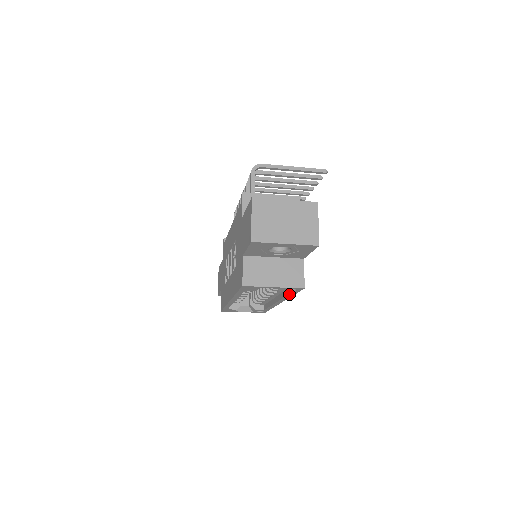
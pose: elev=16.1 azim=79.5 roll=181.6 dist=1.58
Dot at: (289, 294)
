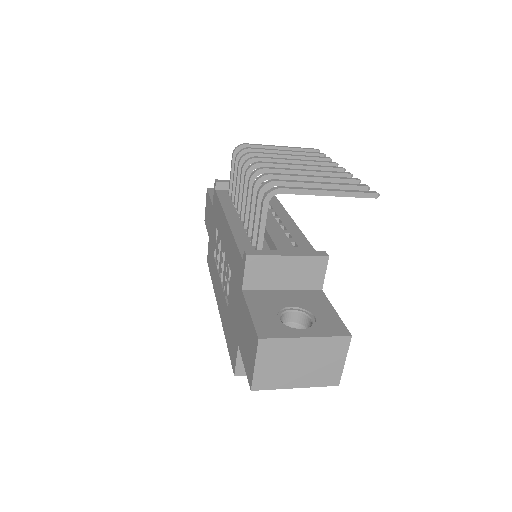
Dot at: occluded
